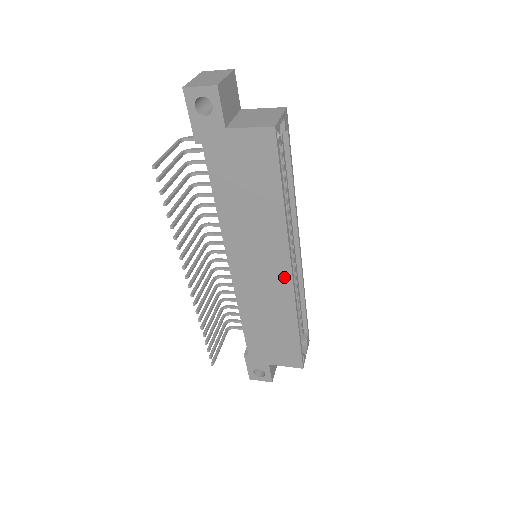
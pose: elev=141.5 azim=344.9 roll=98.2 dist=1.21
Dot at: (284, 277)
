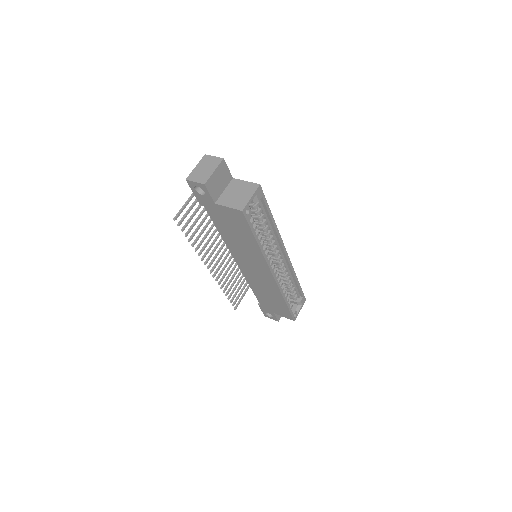
Dot at: (269, 277)
